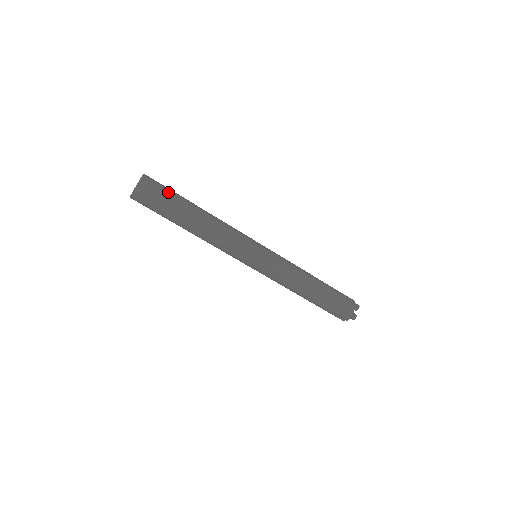
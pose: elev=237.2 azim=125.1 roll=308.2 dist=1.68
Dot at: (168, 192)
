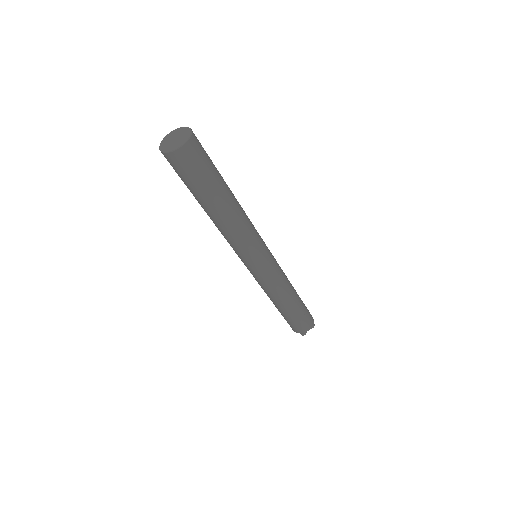
Dot at: (207, 169)
